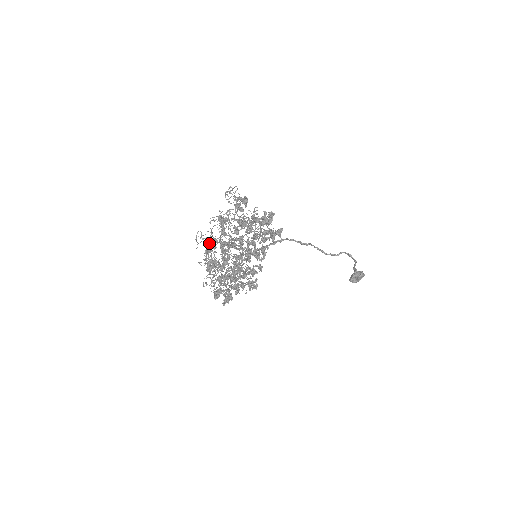
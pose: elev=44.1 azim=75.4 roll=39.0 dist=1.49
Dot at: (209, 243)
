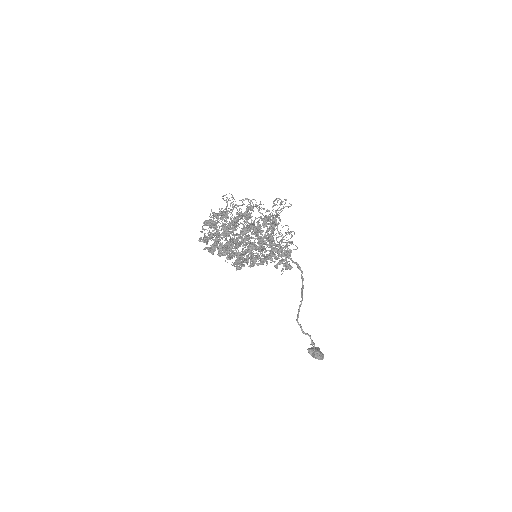
Dot at: (220, 212)
